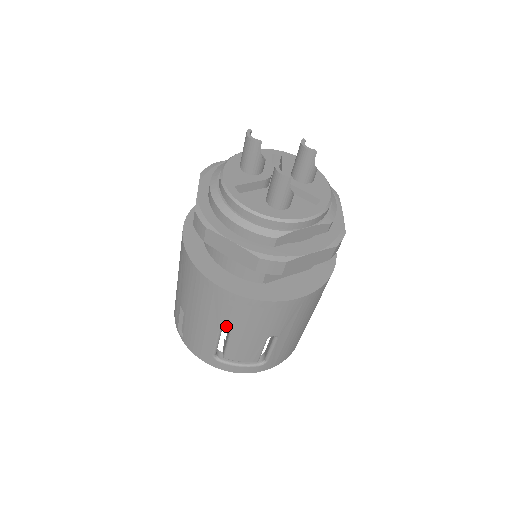
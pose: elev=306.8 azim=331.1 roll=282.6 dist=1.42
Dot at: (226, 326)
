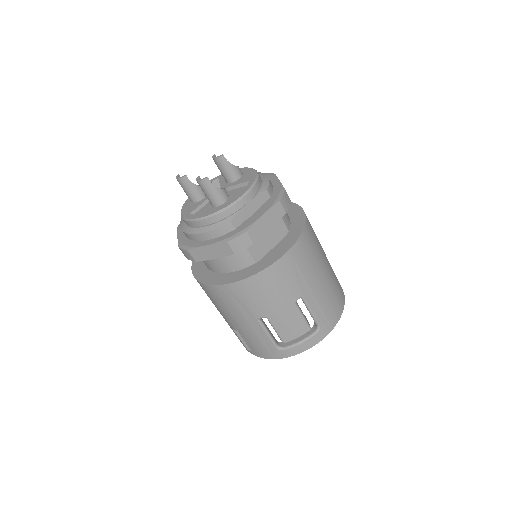
Dot at: (258, 313)
